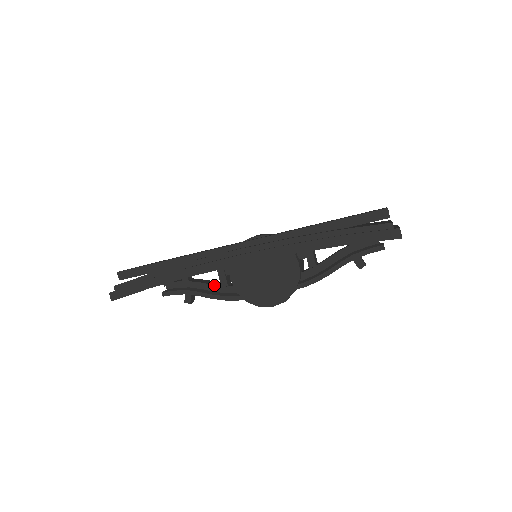
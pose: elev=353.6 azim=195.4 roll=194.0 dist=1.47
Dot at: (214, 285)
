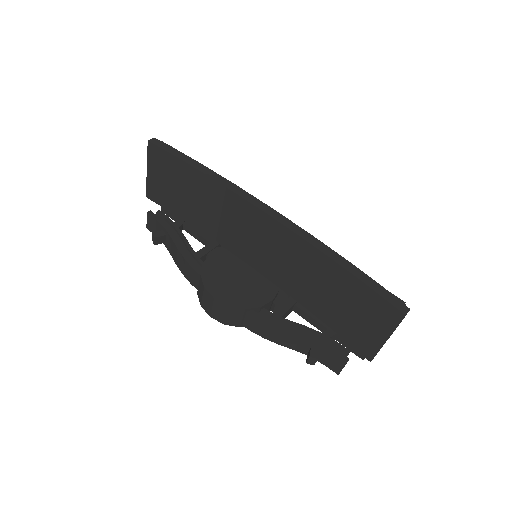
Dot at: occluded
